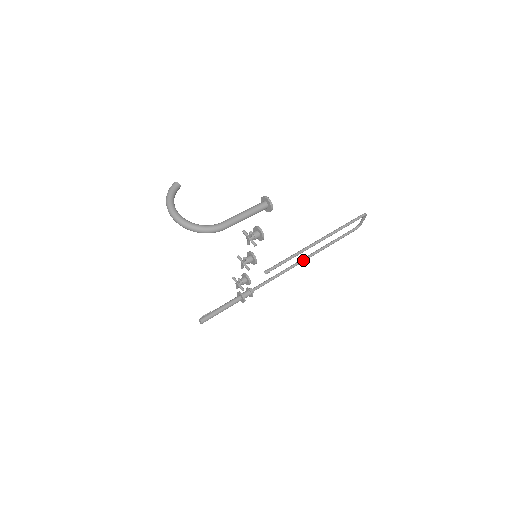
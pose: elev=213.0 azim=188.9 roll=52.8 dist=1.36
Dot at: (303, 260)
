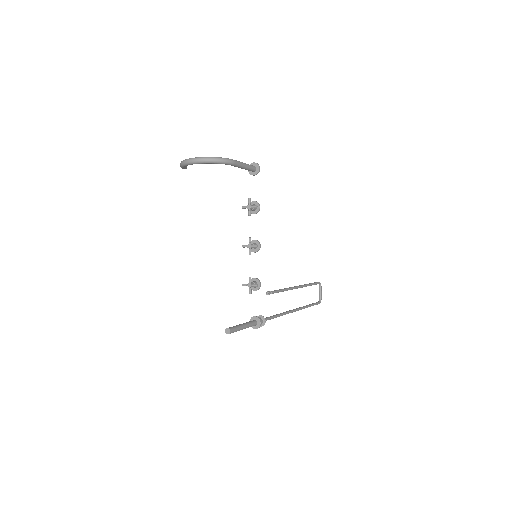
Dot at: (292, 310)
